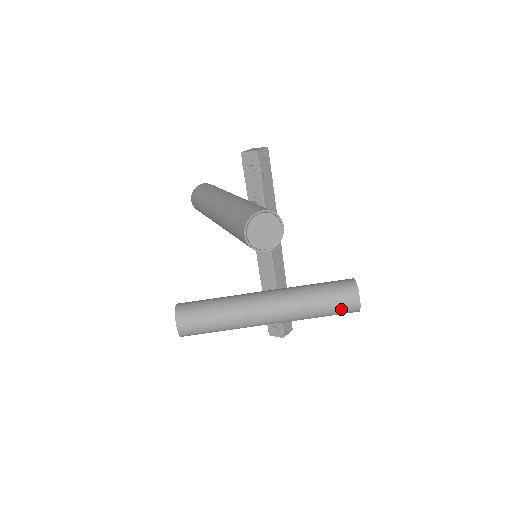
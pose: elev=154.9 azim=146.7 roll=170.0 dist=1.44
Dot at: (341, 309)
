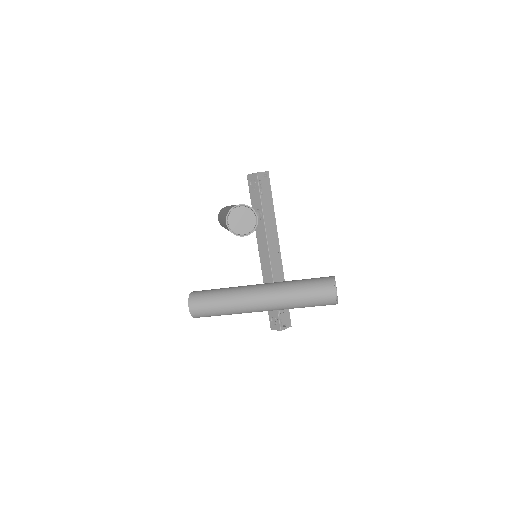
Dot at: (319, 299)
